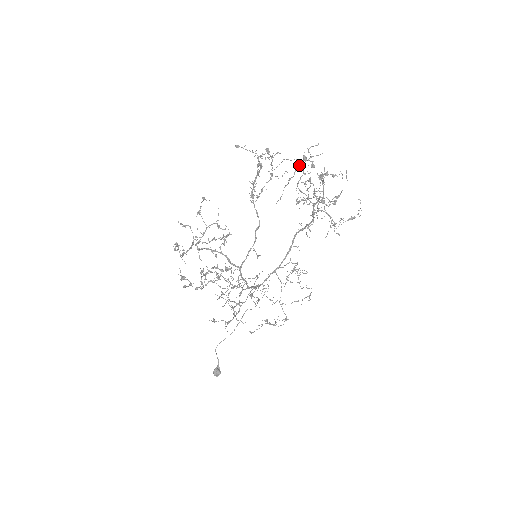
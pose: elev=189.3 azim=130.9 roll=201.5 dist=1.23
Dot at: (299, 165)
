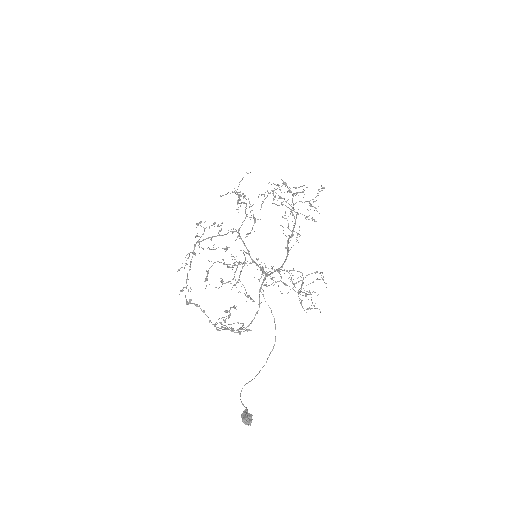
Dot at: (269, 193)
